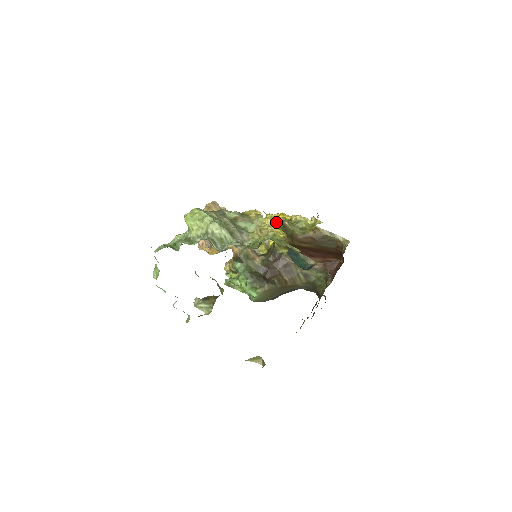
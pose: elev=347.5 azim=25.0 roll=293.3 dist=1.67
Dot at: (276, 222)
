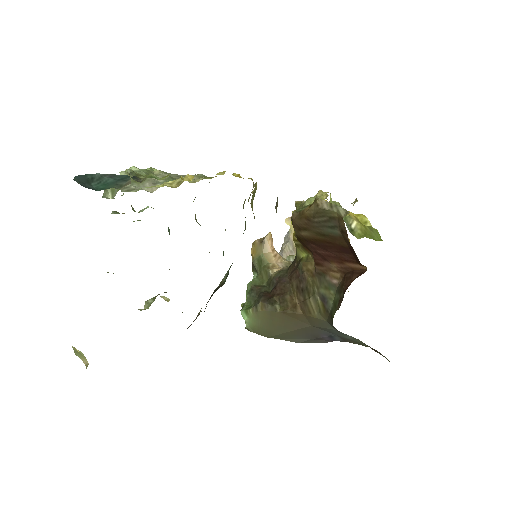
Dot at: occluded
